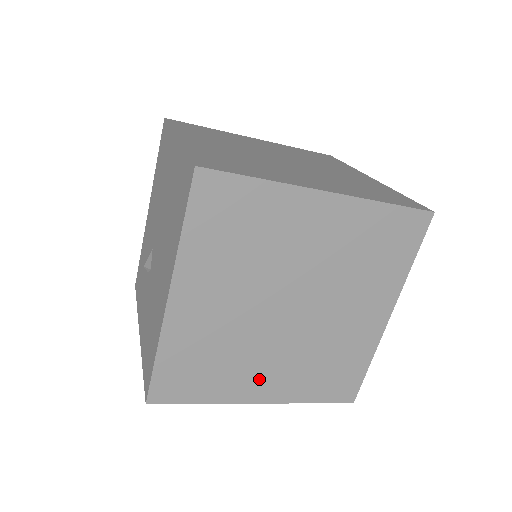
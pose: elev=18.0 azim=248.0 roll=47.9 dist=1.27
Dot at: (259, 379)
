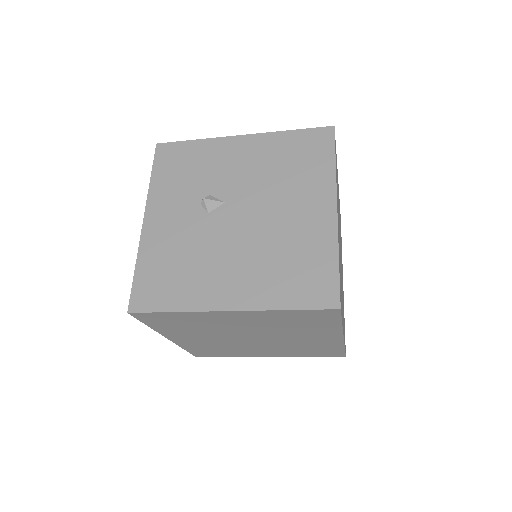
Dot at: (187, 337)
